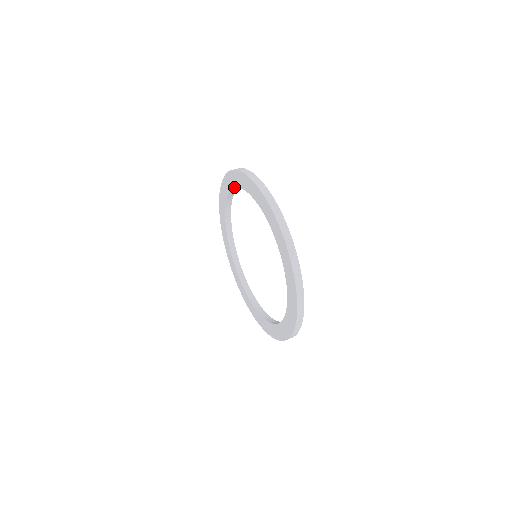
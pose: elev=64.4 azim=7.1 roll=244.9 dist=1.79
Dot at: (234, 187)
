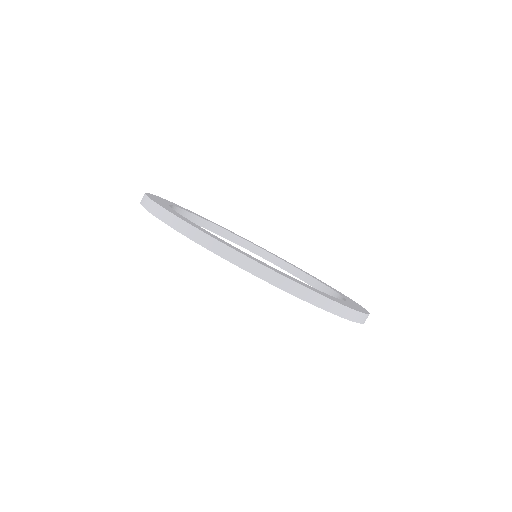
Dot at: occluded
